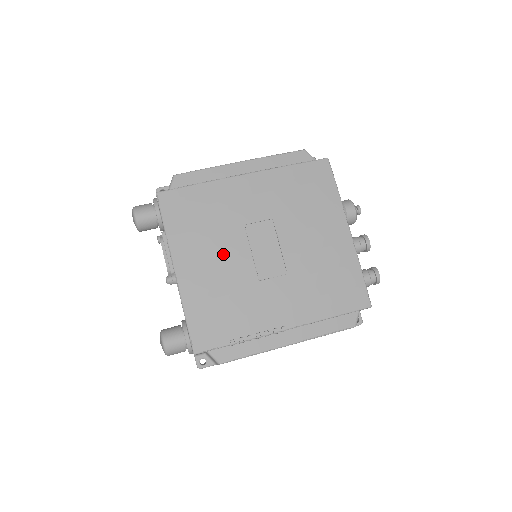
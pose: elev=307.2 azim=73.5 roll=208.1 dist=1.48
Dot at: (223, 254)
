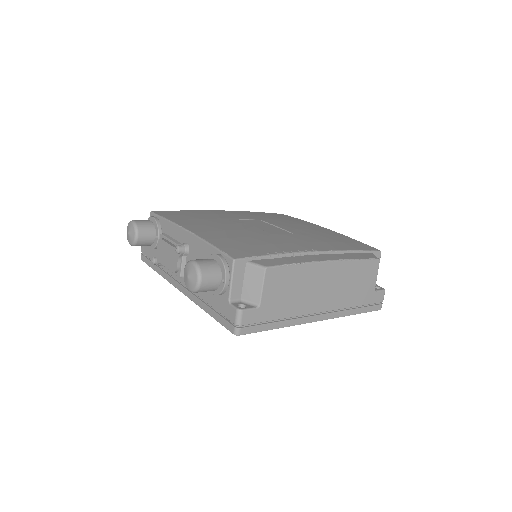
Dot at: (228, 225)
